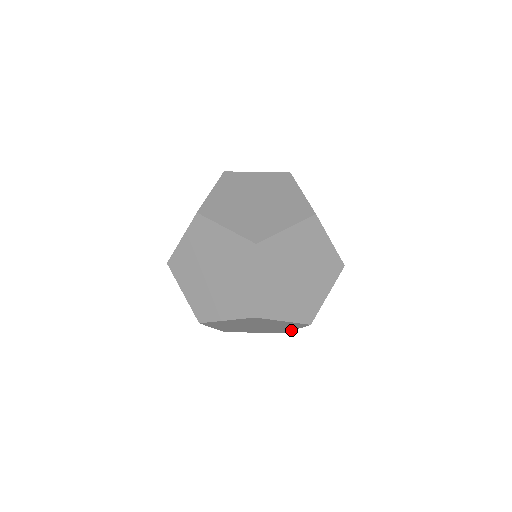
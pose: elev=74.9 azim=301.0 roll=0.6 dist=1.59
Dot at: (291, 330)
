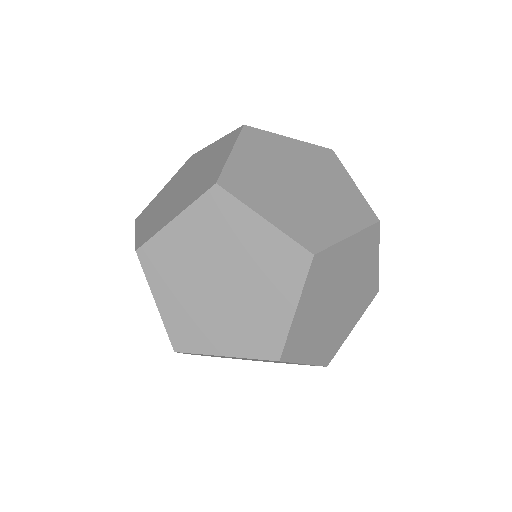
Dot at: (377, 272)
